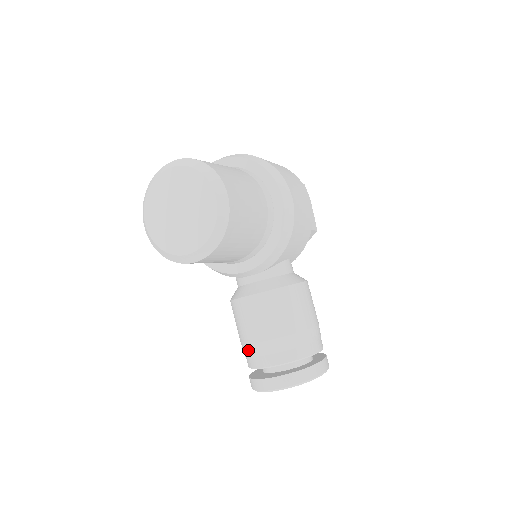
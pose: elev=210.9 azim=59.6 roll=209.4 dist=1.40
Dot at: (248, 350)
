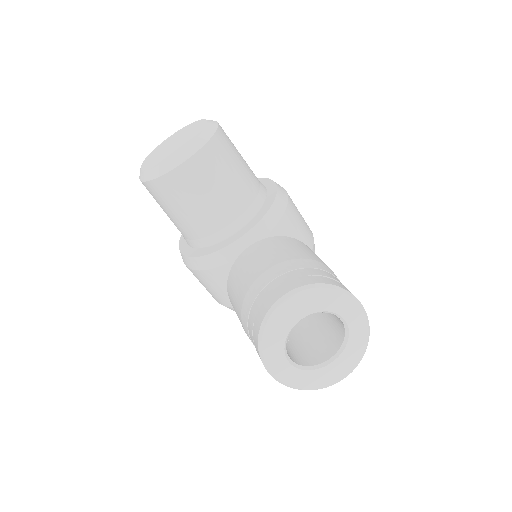
Dot at: (249, 297)
